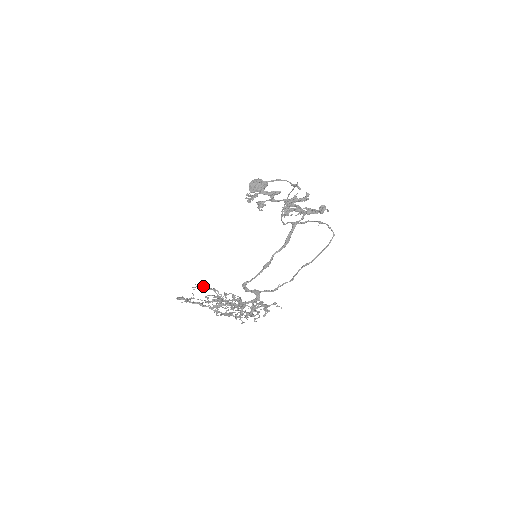
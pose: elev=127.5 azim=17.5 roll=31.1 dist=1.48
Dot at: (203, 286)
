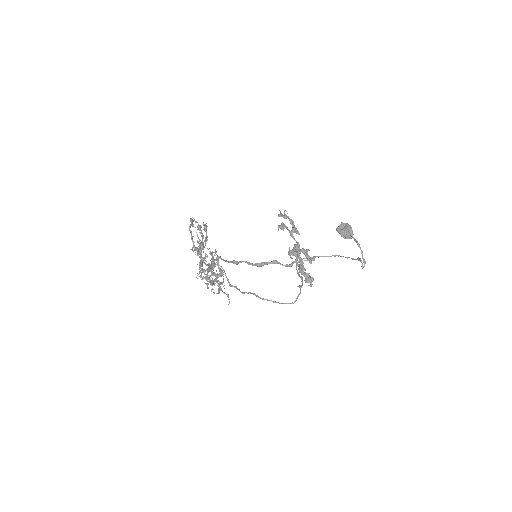
Dot at: (205, 228)
